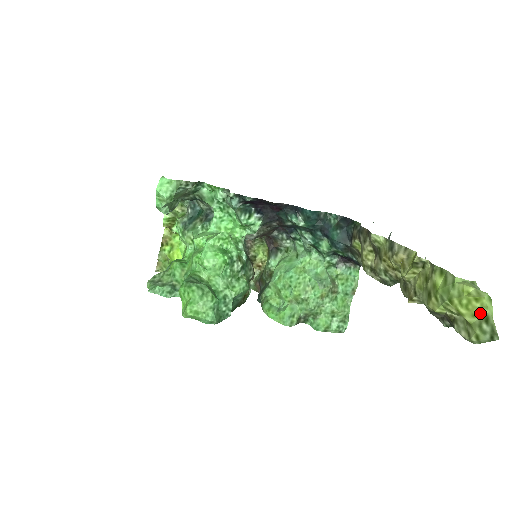
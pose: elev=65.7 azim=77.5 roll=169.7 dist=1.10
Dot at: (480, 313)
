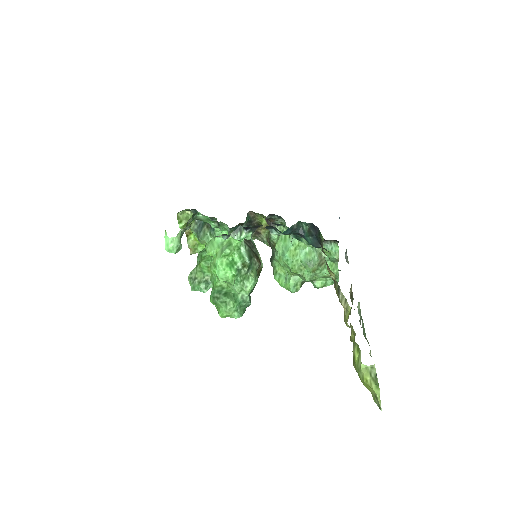
Dot at: (373, 393)
